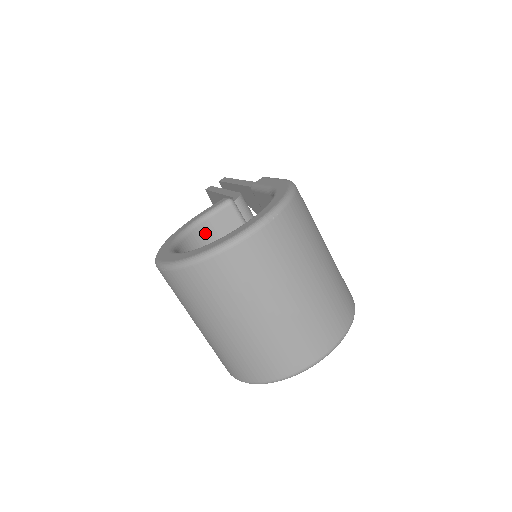
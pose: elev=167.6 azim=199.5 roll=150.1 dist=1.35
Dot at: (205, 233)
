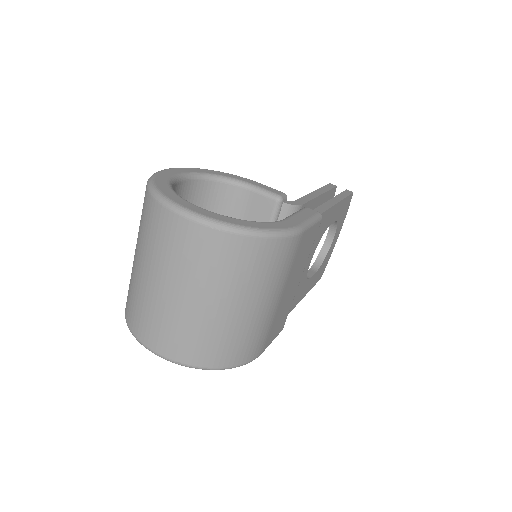
Dot at: (238, 197)
